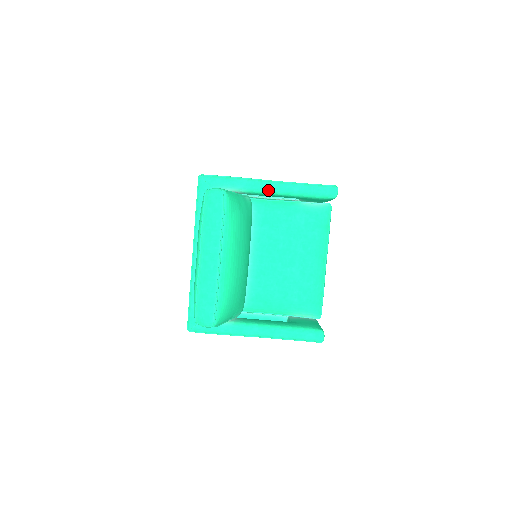
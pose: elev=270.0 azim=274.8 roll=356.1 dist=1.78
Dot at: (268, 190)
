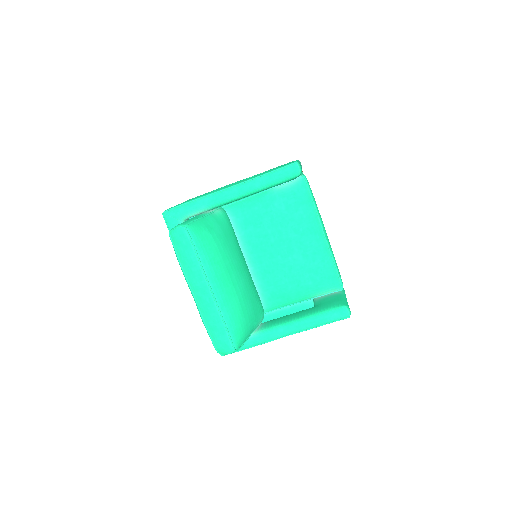
Dot at: (231, 198)
